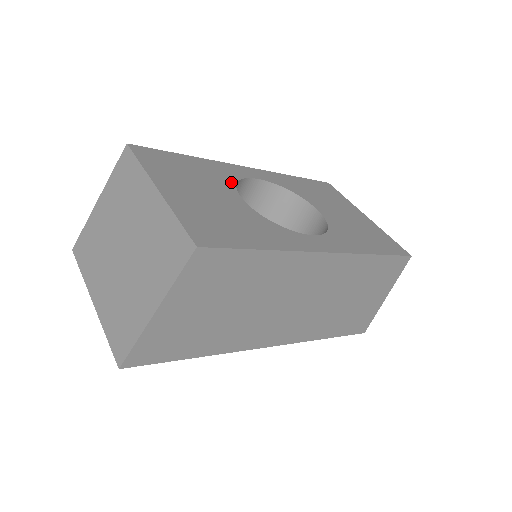
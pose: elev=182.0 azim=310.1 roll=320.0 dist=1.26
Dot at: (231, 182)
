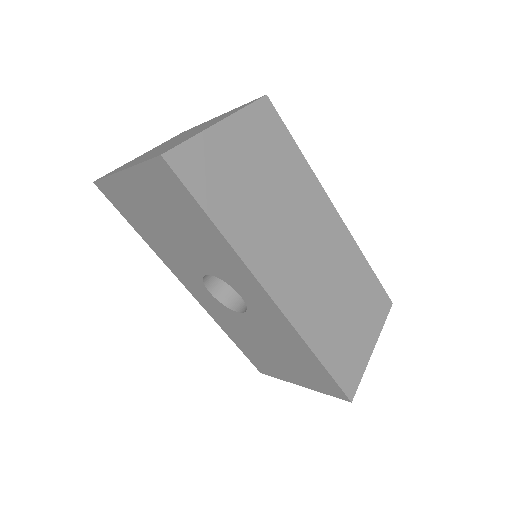
Dot at: occluded
